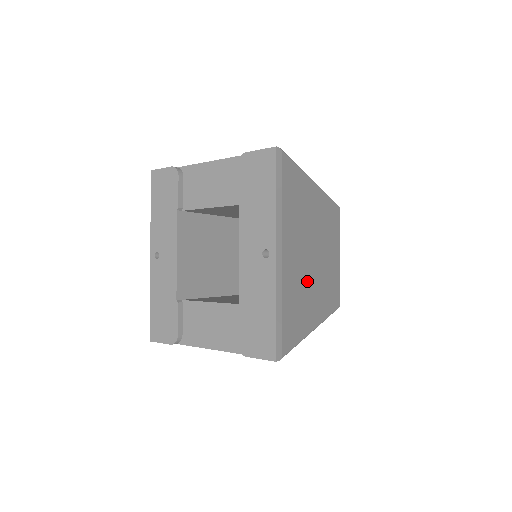
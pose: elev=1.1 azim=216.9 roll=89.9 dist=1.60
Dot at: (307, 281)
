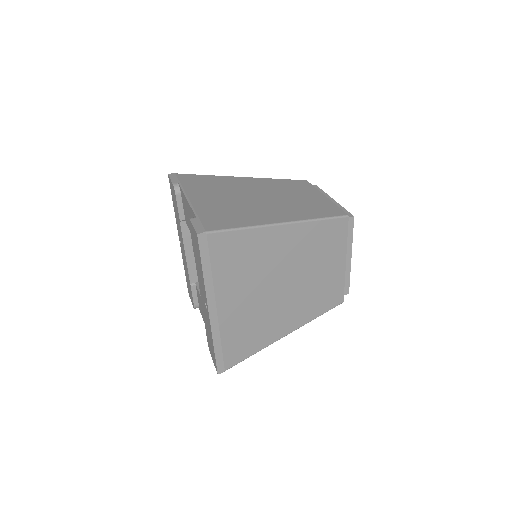
Dot at: (268, 309)
